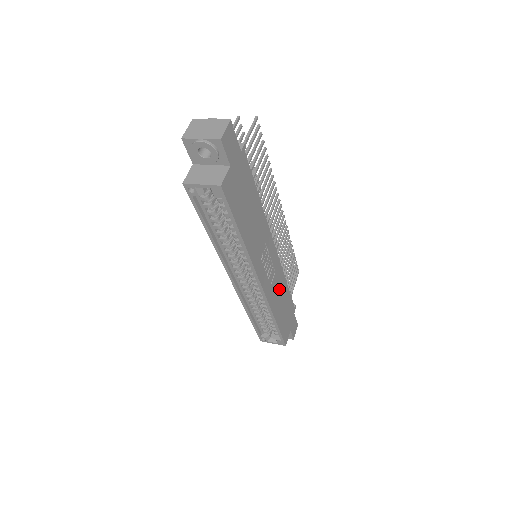
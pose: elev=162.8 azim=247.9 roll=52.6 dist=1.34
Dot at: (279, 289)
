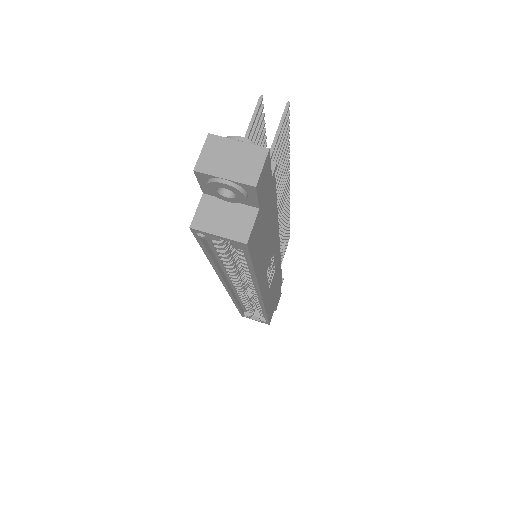
Dot at: (274, 282)
